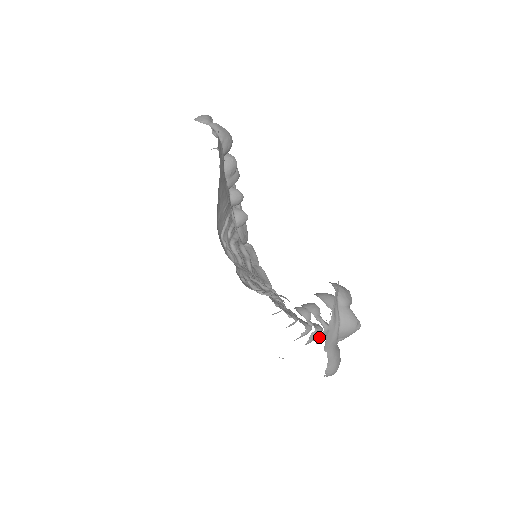
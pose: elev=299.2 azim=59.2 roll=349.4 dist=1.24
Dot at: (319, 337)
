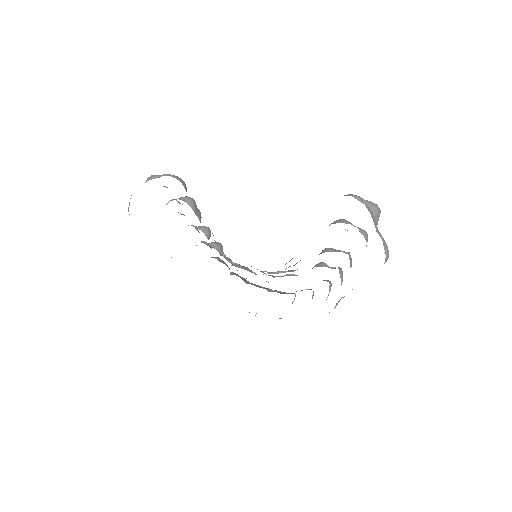
Dot at: (350, 263)
